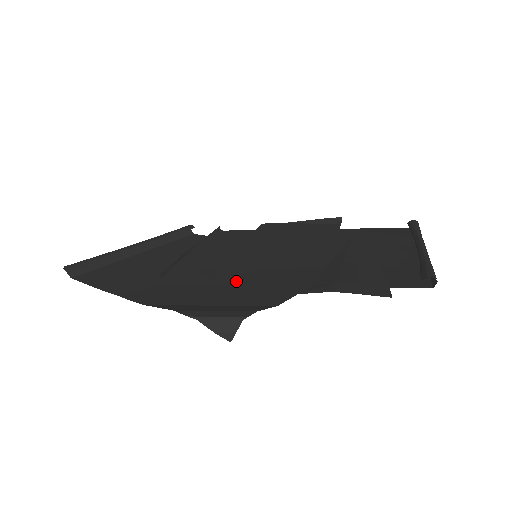
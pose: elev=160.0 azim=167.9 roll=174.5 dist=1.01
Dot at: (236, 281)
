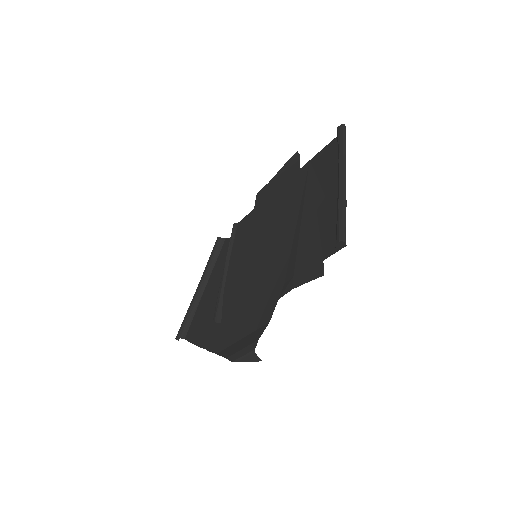
Dot at: (250, 299)
